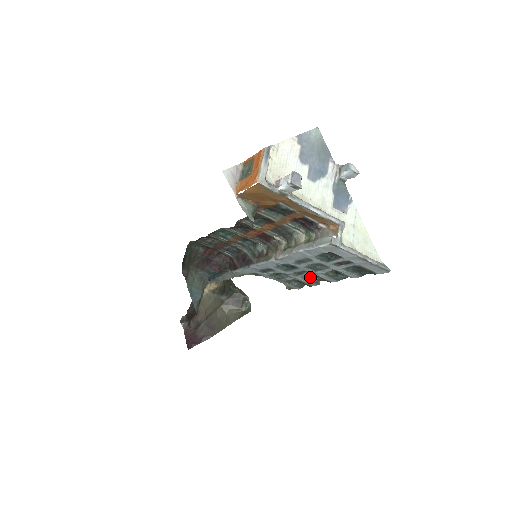
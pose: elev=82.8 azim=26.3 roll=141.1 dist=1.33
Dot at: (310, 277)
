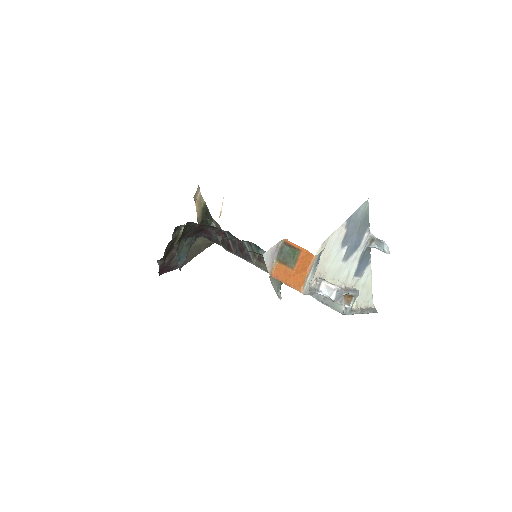
Dot at: occluded
